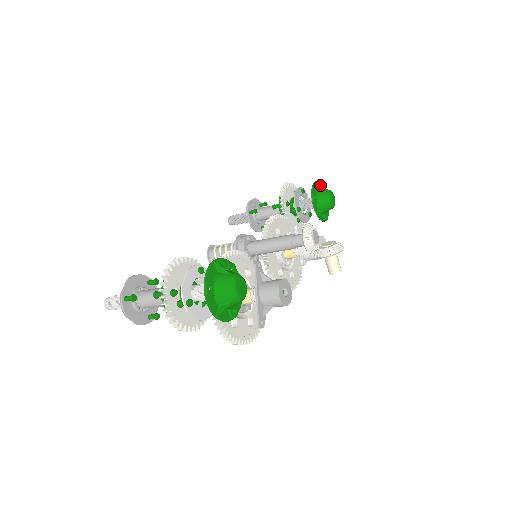
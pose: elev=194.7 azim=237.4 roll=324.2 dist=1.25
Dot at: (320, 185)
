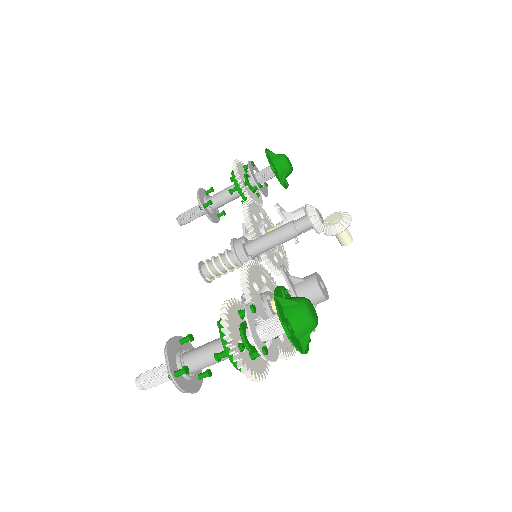
Dot at: occluded
